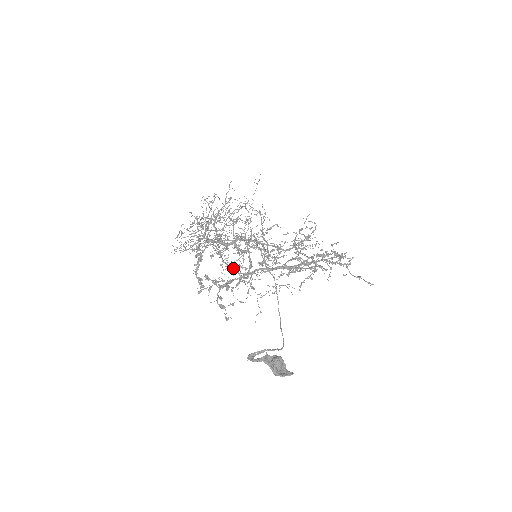
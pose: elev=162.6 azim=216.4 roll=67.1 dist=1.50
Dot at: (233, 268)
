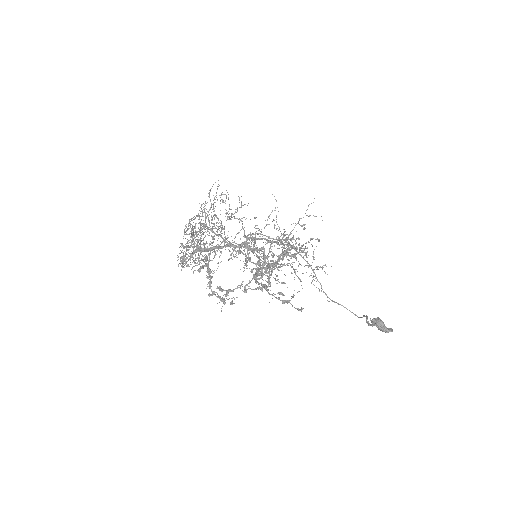
Dot at: (271, 263)
